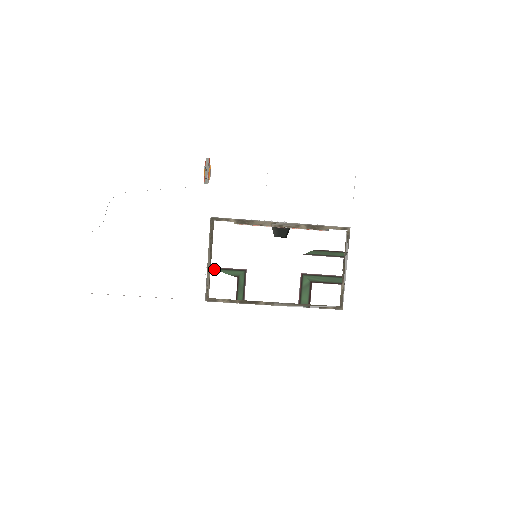
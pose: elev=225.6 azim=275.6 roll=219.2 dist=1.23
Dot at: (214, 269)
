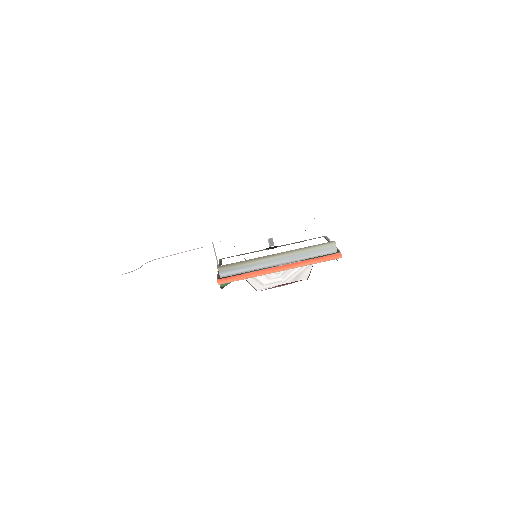
Dot at: occluded
